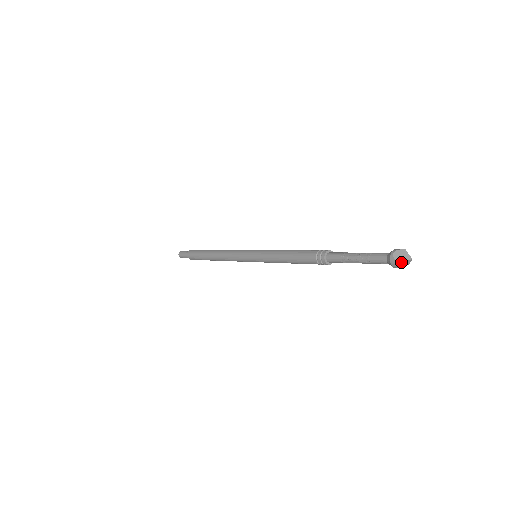
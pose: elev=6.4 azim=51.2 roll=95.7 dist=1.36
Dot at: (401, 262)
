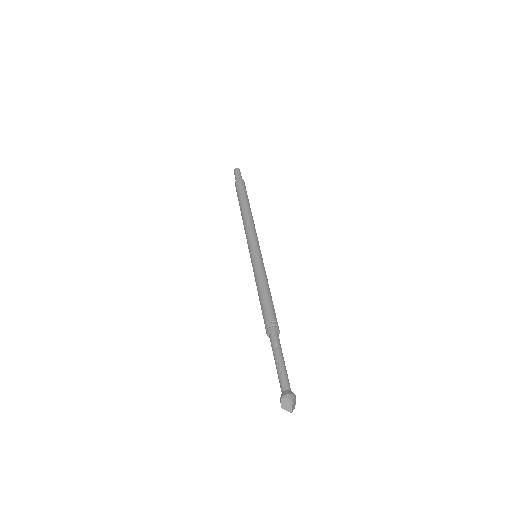
Dot at: occluded
